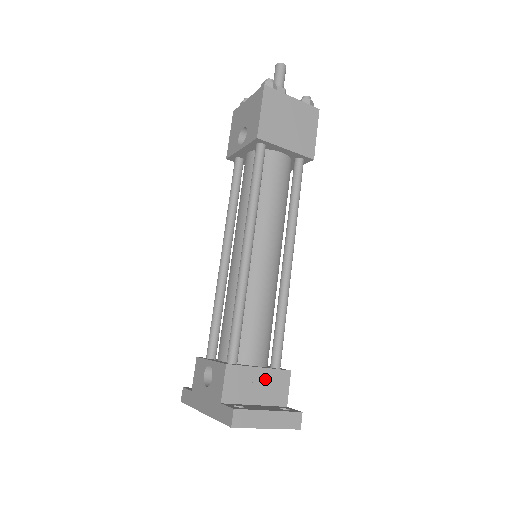
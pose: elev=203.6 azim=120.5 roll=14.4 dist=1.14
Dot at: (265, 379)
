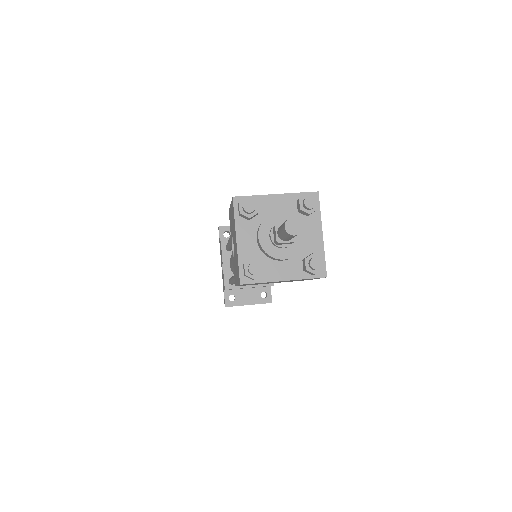
Dot at: occluded
